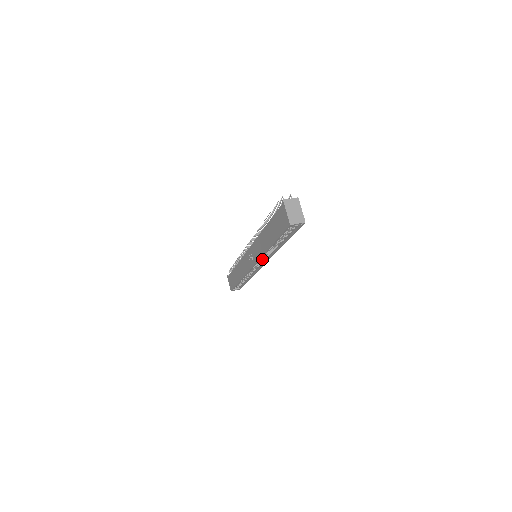
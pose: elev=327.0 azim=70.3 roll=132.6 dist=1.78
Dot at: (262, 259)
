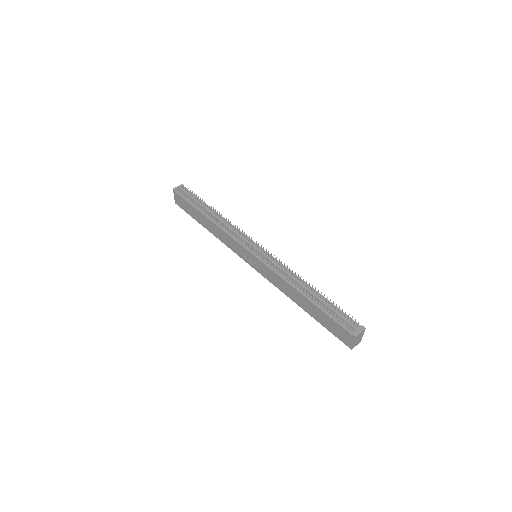
Dot at: occluded
